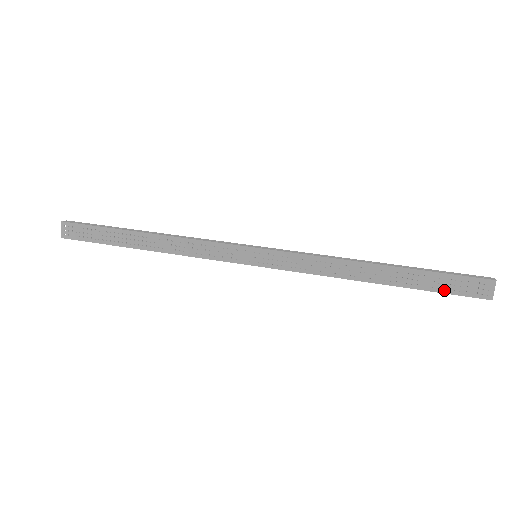
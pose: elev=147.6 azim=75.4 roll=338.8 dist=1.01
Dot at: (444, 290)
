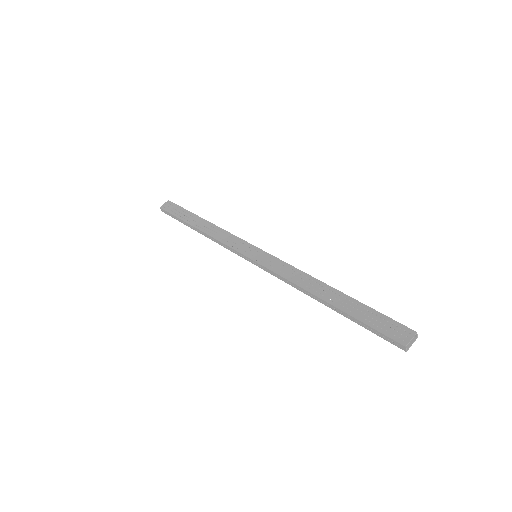
Dot at: (370, 323)
